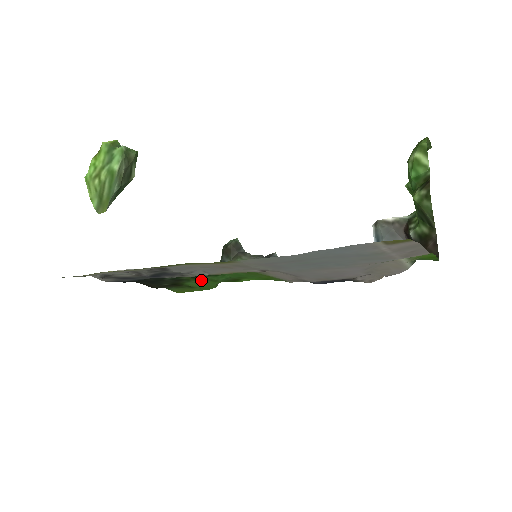
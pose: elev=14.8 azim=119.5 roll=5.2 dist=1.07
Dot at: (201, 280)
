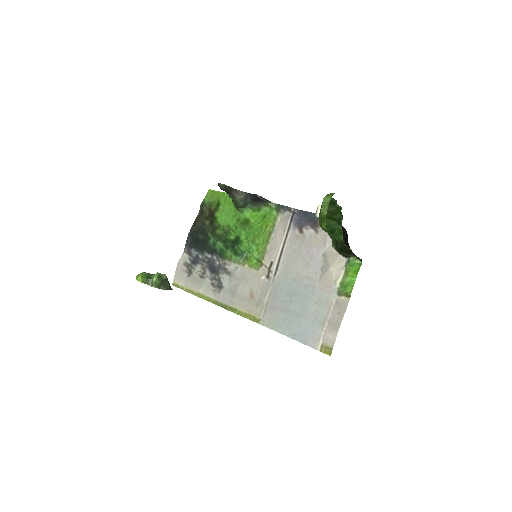
Dot at: (227, 226)
